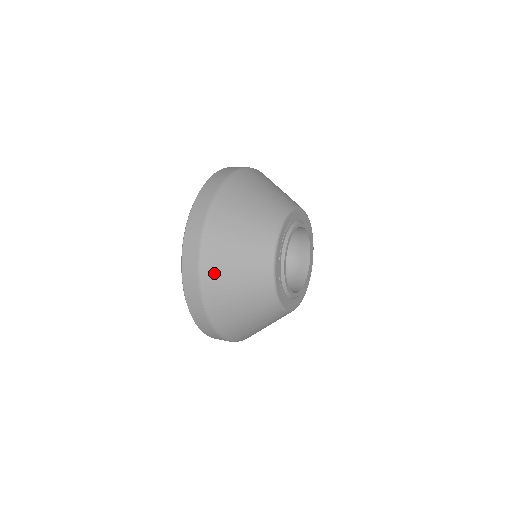
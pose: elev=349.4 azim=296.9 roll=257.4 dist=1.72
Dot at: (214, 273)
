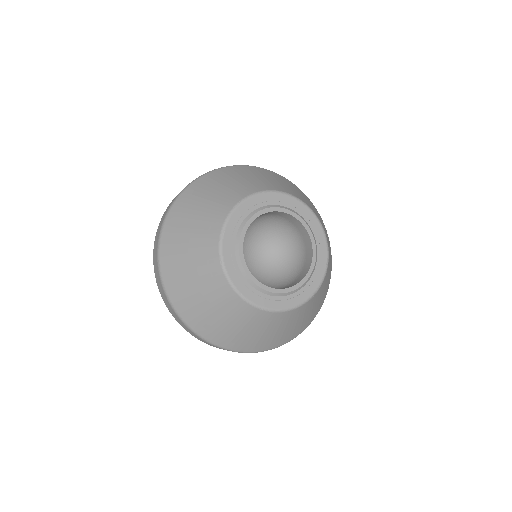
Dot at: (192, 193)
